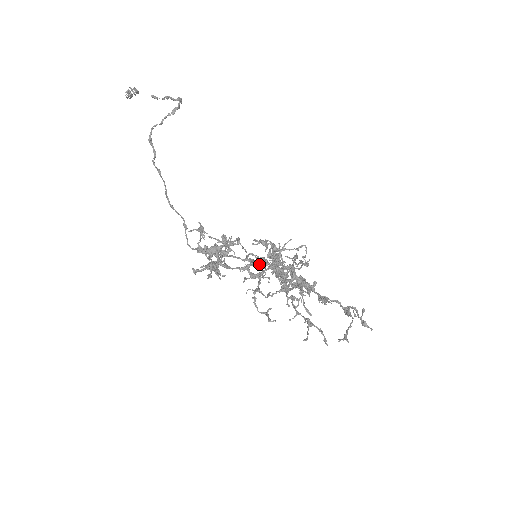
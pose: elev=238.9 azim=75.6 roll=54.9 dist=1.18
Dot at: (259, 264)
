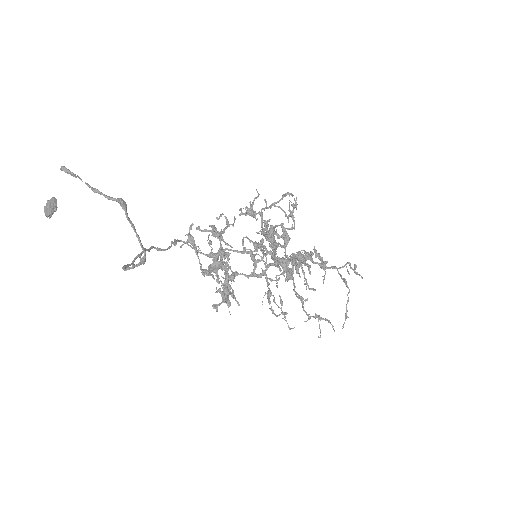
Dot at: occluded
